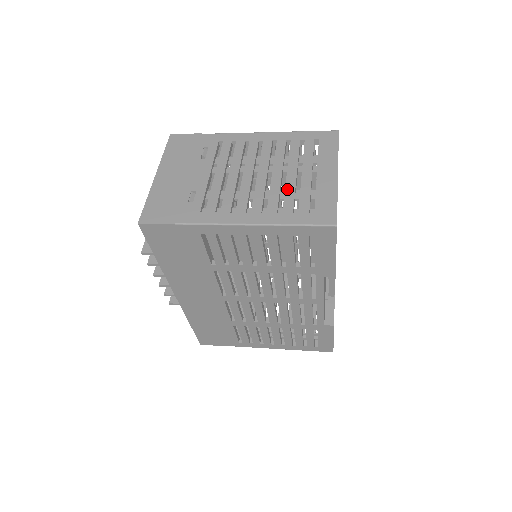
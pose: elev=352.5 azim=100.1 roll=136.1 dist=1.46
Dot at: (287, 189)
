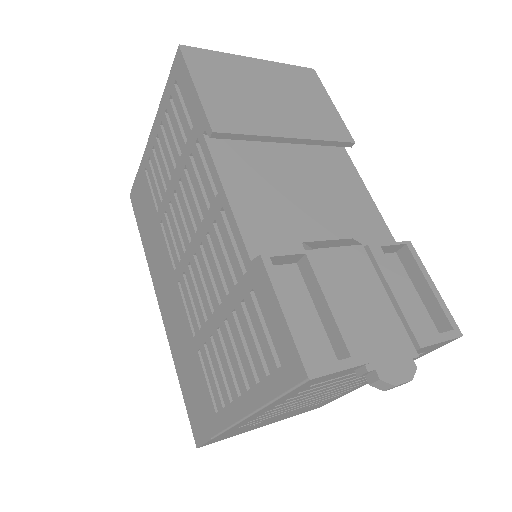
Dot at: occluded
